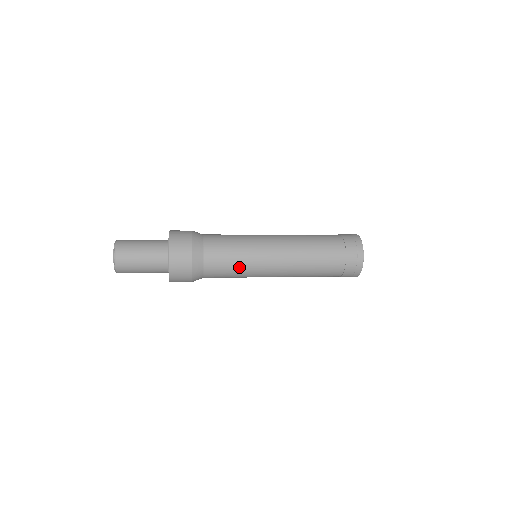
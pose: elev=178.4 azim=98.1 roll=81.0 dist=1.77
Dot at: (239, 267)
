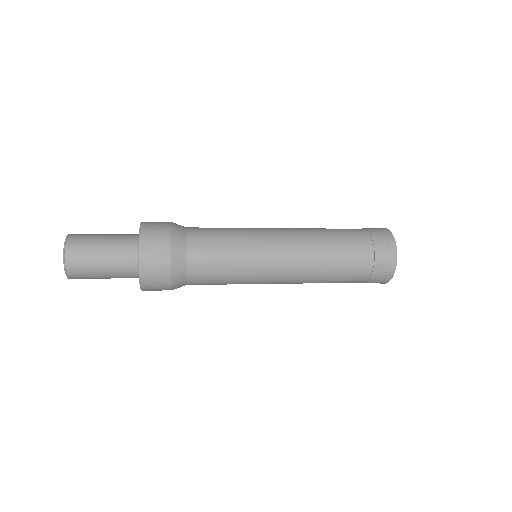
Dot at: (234, 243)
